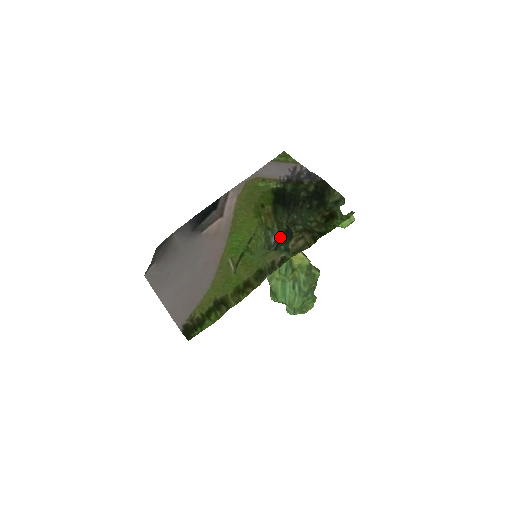
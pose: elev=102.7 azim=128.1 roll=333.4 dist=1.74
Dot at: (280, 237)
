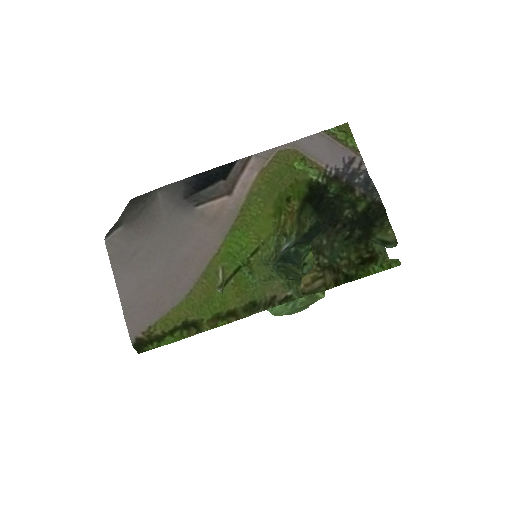
Dot at: (295, 243)
